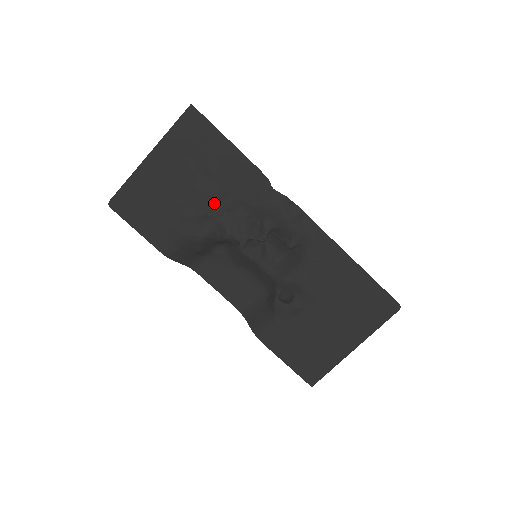
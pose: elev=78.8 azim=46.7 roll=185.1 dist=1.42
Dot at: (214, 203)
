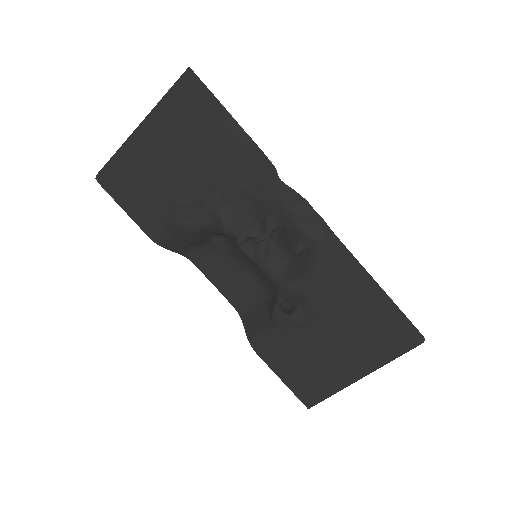
Dot at: (210, 190)
